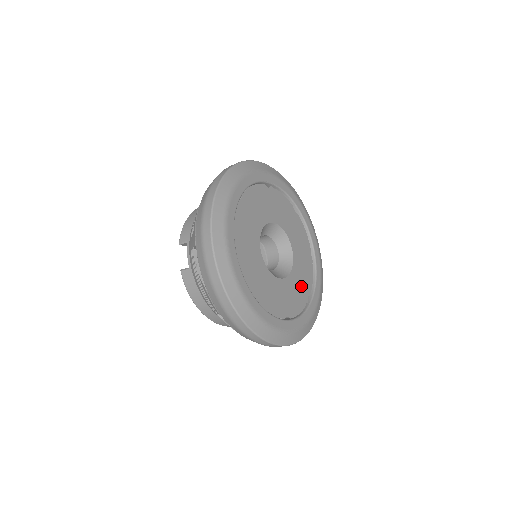
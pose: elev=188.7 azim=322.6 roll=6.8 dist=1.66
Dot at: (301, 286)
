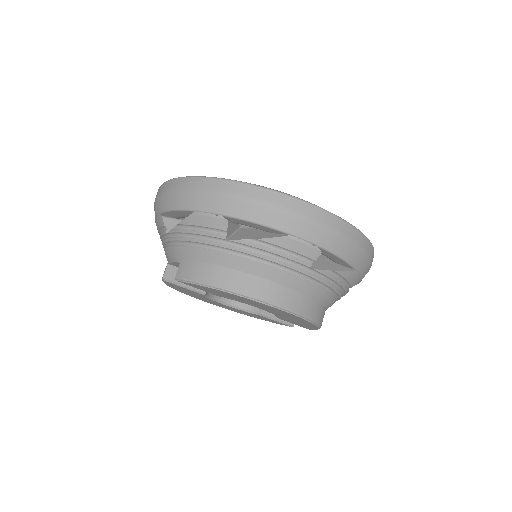
Dot at: occluded
